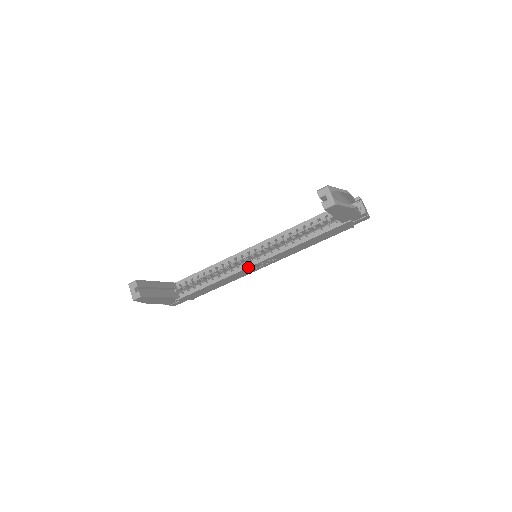
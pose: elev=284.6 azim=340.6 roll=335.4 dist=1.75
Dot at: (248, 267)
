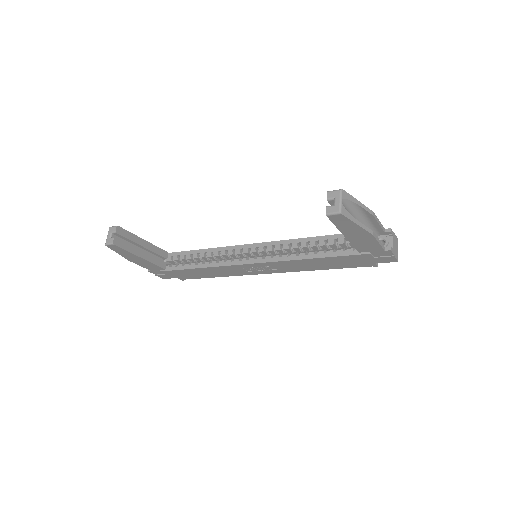
Dot at: (241, 264)
